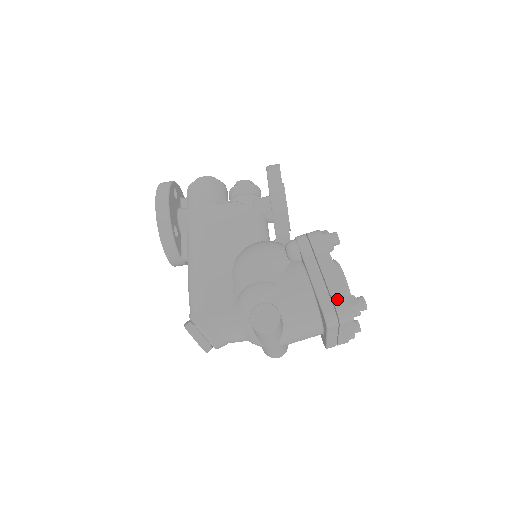
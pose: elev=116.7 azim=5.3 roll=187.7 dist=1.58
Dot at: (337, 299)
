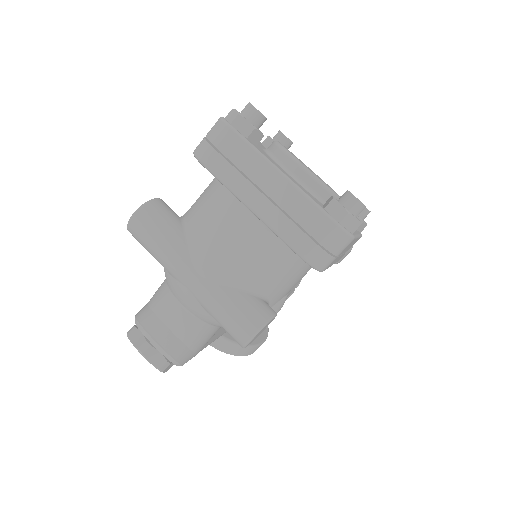
Dot at: occluded
